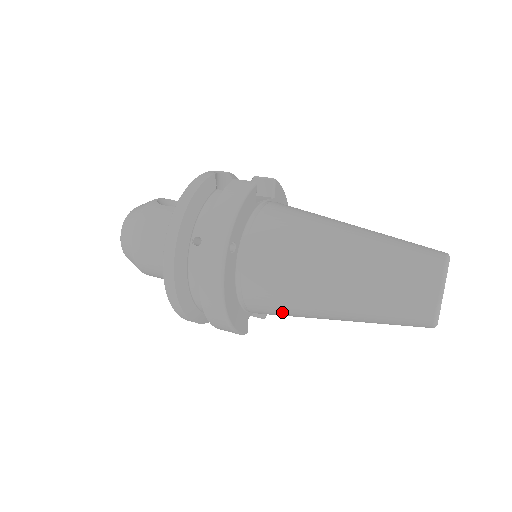
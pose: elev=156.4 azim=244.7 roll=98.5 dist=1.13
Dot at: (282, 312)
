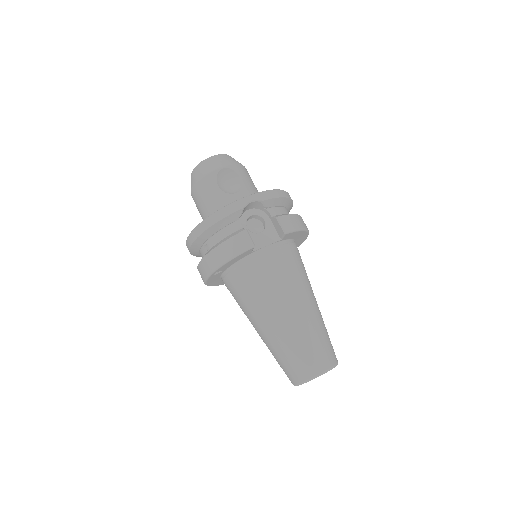
Dot at: occluded
